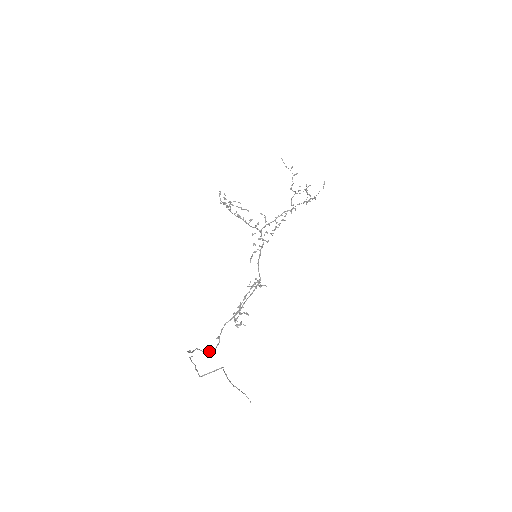
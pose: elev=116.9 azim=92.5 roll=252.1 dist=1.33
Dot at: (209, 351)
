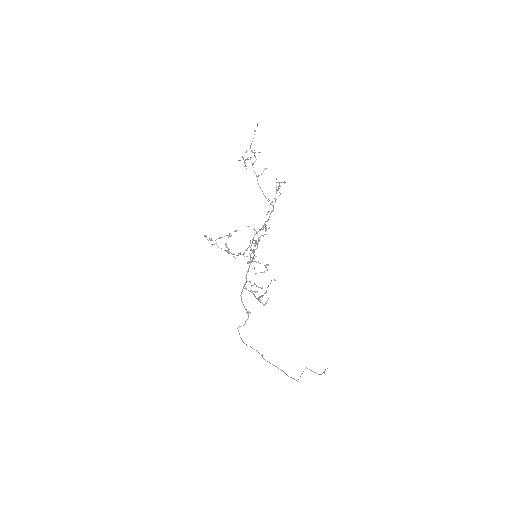
Dot at: occluded
